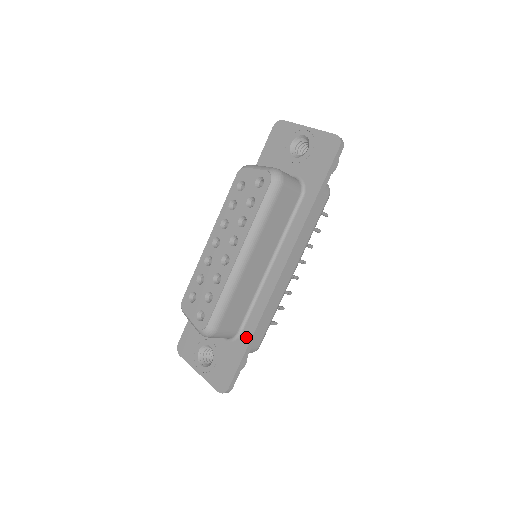
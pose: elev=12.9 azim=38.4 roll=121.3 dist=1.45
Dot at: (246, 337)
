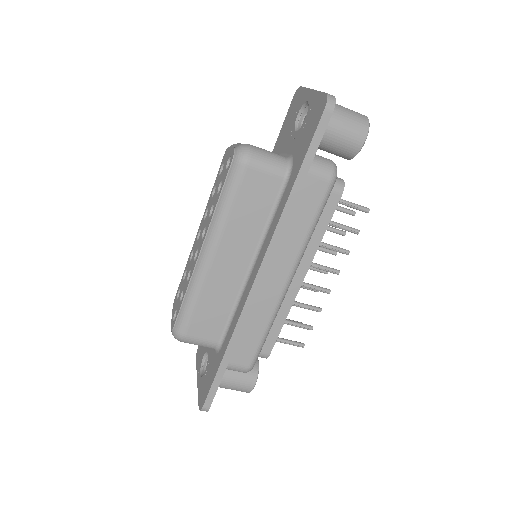
Dot at: (223, 350)
